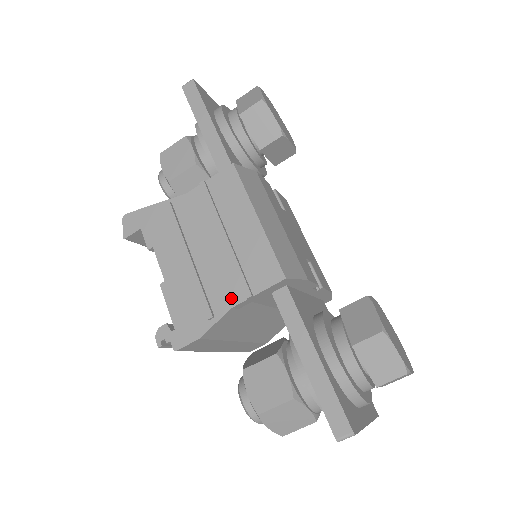
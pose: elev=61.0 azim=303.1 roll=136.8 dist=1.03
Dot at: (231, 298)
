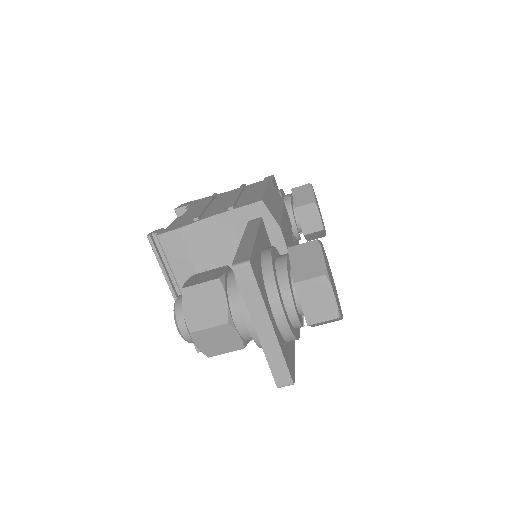
Dot at: (218, 212)
